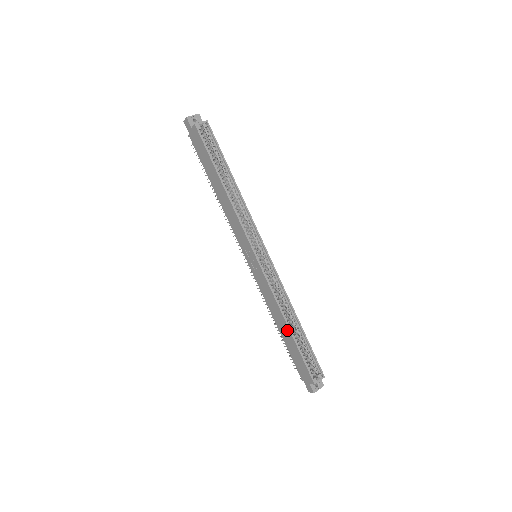
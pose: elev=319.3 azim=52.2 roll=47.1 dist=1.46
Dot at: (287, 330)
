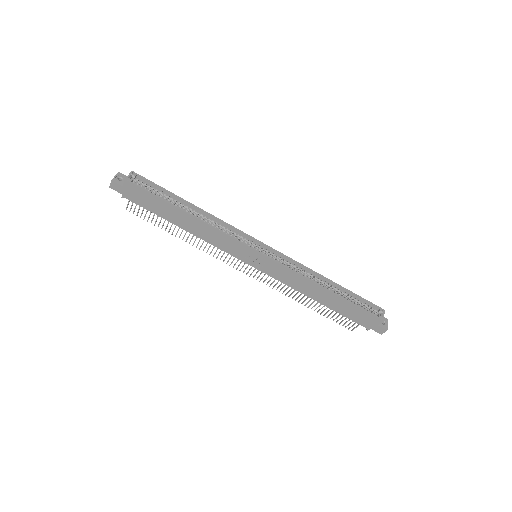
Dot at: (329, 295)
